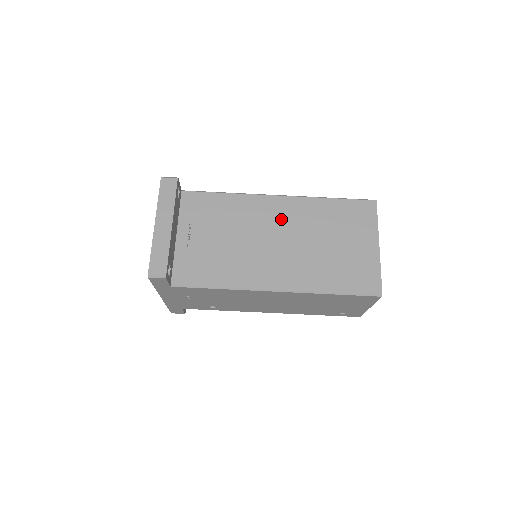
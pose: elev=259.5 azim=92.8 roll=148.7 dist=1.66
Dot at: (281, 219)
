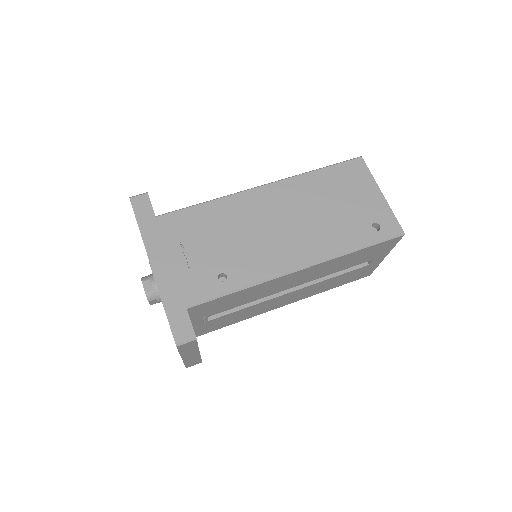
Dot at: occluded
